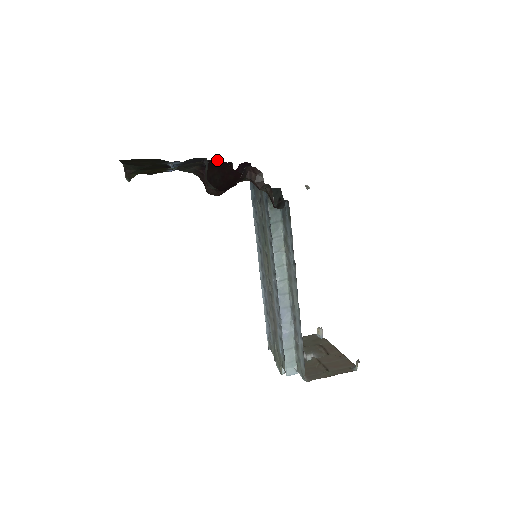
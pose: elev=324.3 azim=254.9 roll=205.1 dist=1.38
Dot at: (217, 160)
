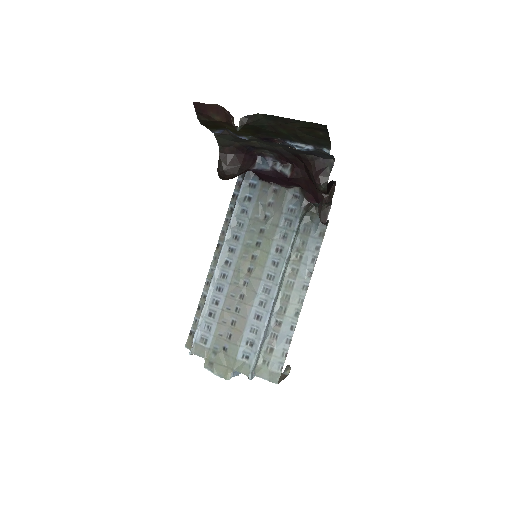
Dot at: (272, 152)
